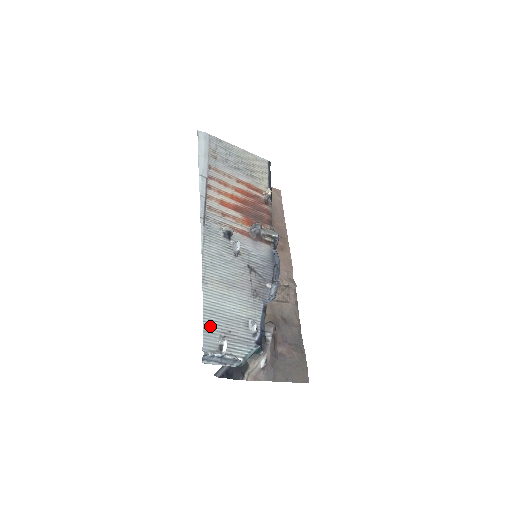
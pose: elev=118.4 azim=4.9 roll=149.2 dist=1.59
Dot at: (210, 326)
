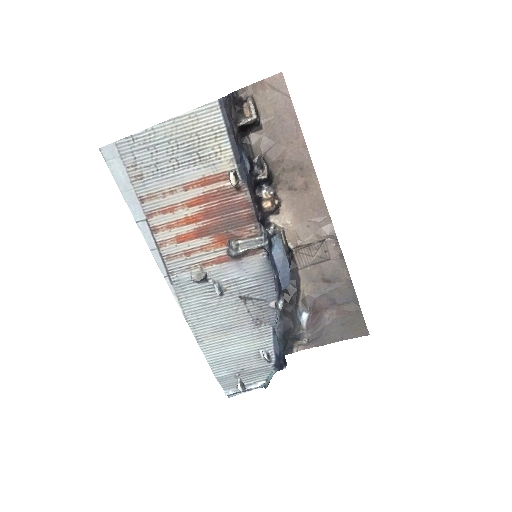
Dot at: (221, 374)
